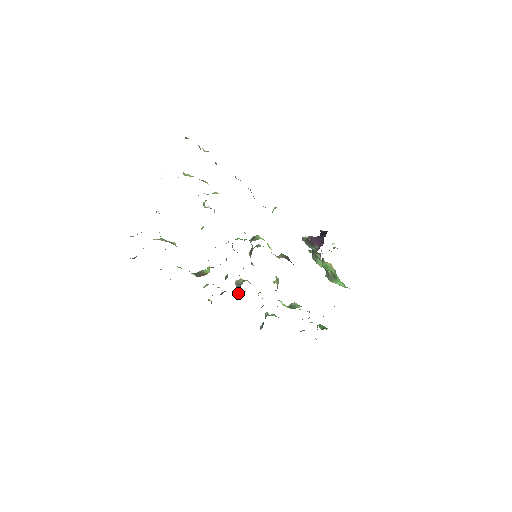
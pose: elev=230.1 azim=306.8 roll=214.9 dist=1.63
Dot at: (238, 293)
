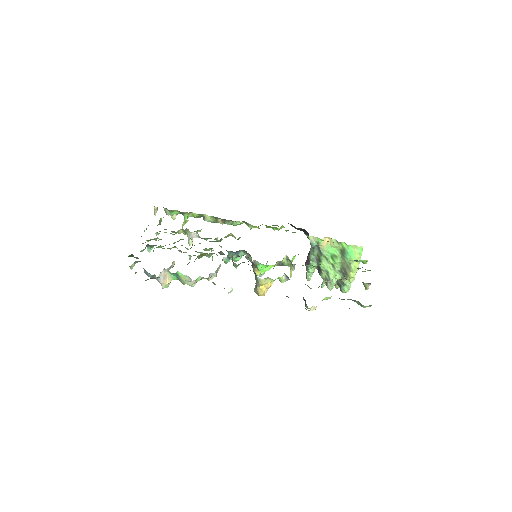
Dot at: (258, 284)
